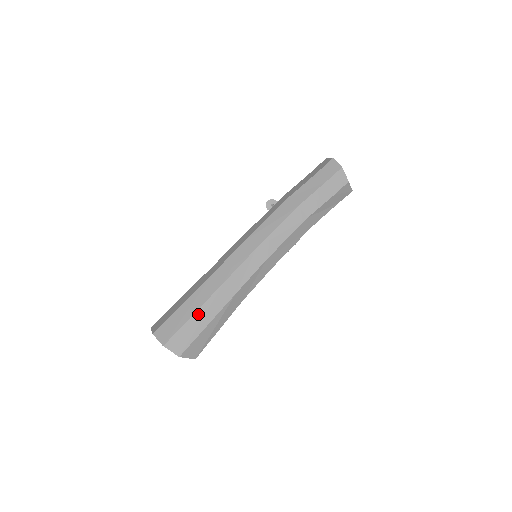
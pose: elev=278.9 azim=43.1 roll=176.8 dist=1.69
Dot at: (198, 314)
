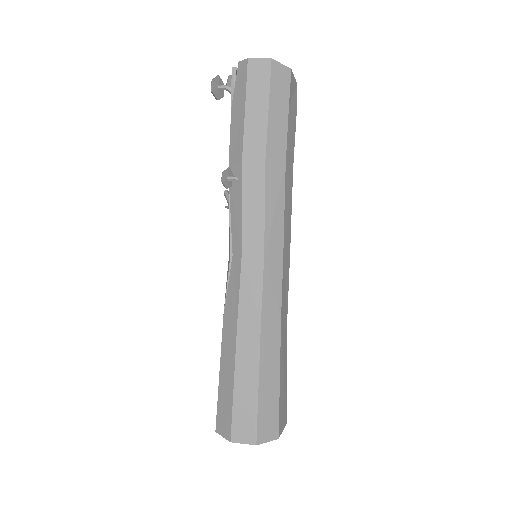
Dot at: (281, 376)
